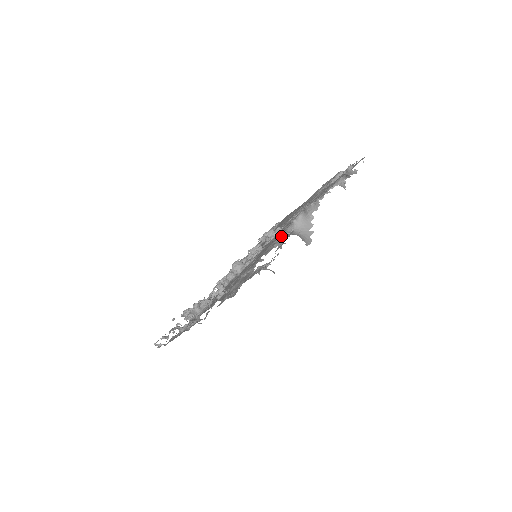
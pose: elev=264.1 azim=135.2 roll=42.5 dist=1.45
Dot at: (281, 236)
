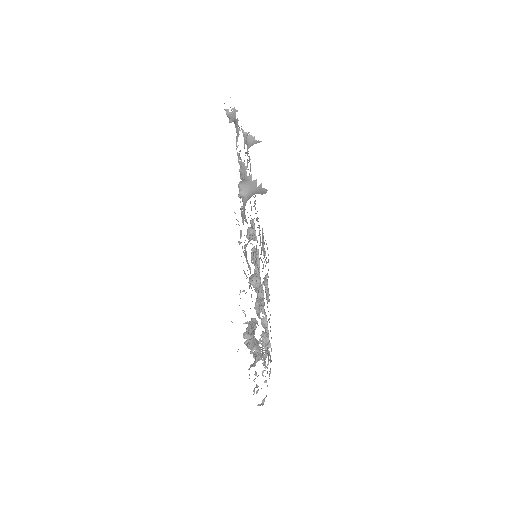
Dot at: occluded
